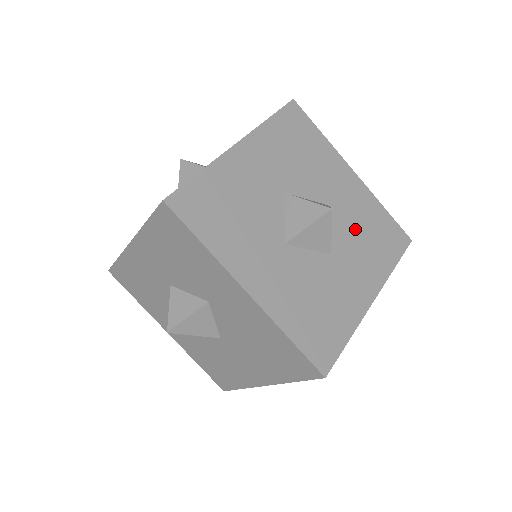
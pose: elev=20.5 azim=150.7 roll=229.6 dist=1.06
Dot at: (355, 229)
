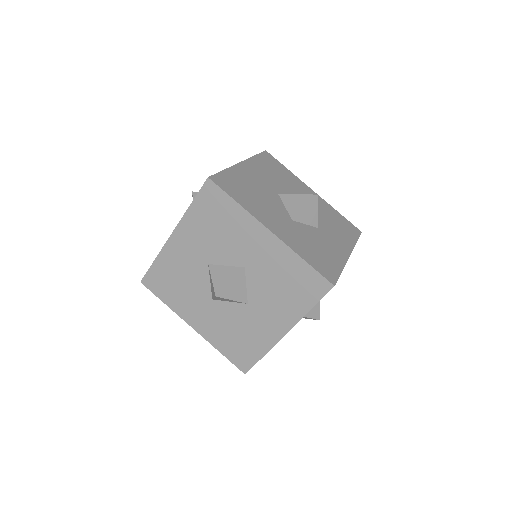
Dot at: (270, 283)
